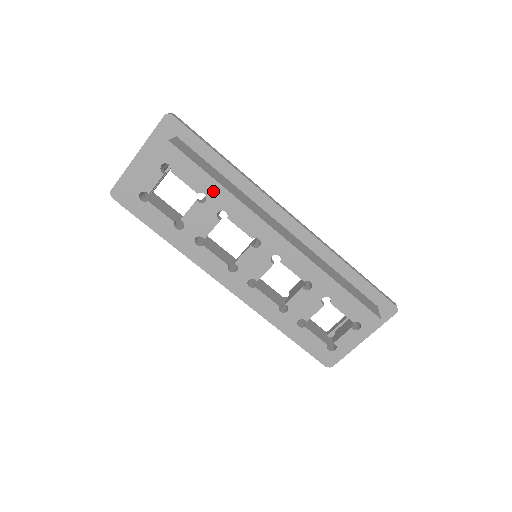
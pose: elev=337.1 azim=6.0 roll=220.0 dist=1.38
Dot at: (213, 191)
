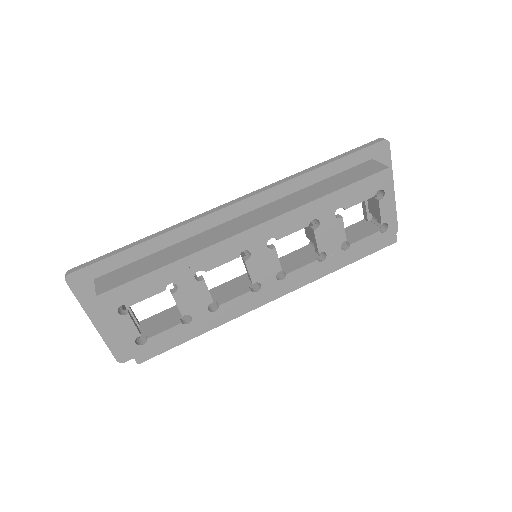
Dot at: (171, 274)
